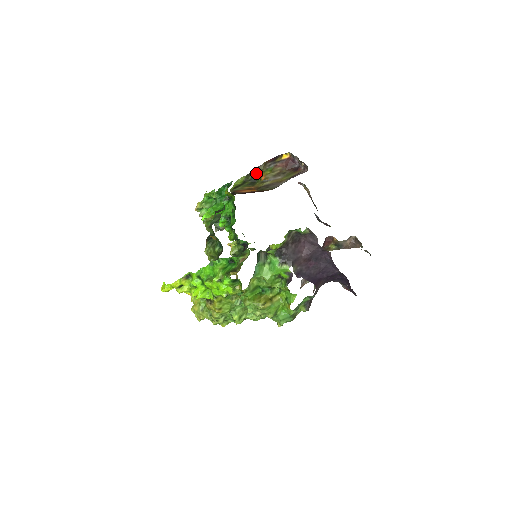
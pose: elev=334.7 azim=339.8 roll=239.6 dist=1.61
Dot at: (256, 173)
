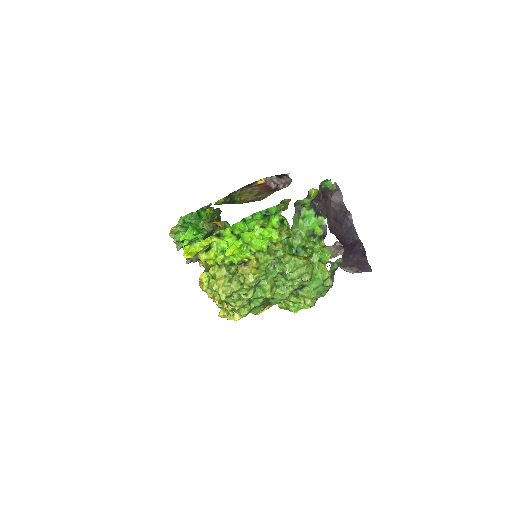
Dot at: (234, 196)
